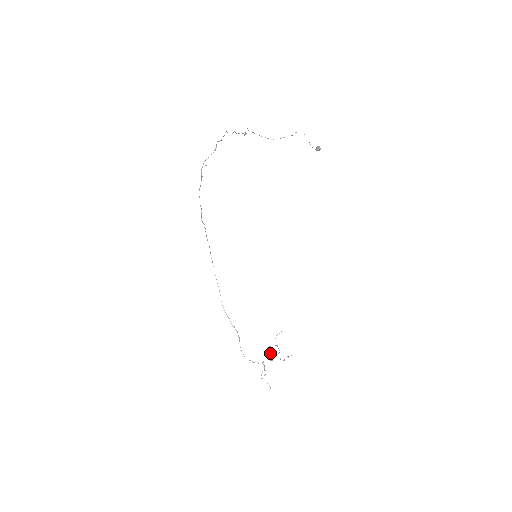
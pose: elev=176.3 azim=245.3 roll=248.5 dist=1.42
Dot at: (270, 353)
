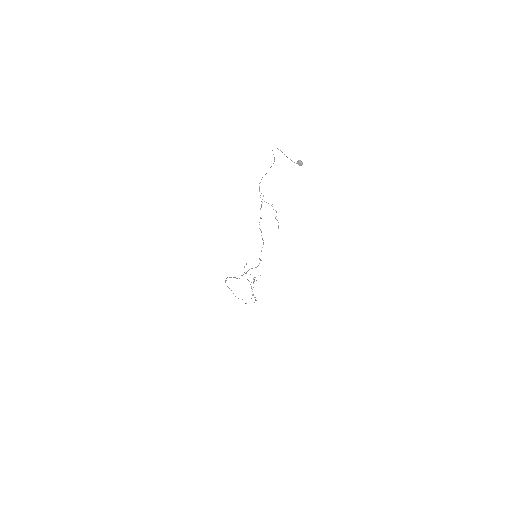
Dot at: occluded
